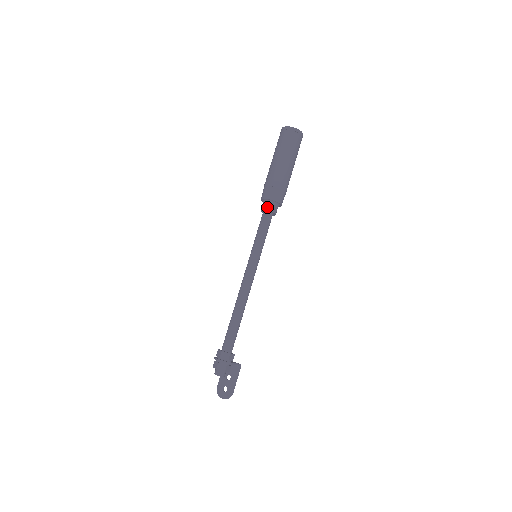
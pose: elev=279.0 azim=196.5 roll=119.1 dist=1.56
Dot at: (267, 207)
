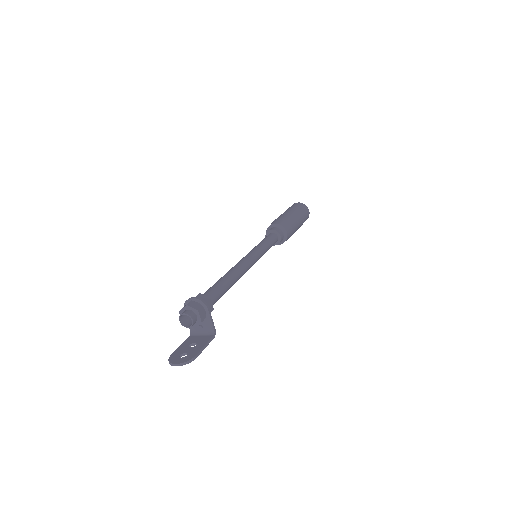
Dot at: (274, 229)
